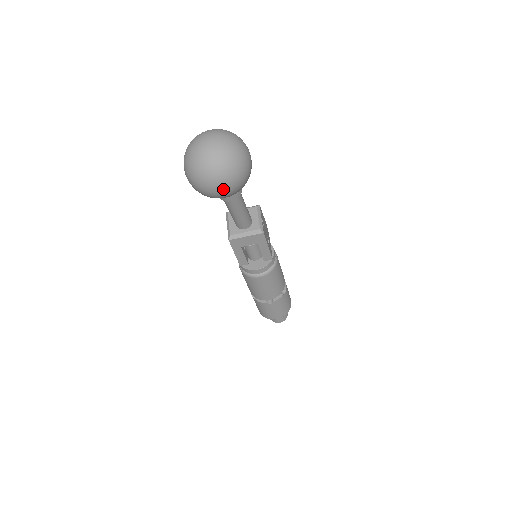
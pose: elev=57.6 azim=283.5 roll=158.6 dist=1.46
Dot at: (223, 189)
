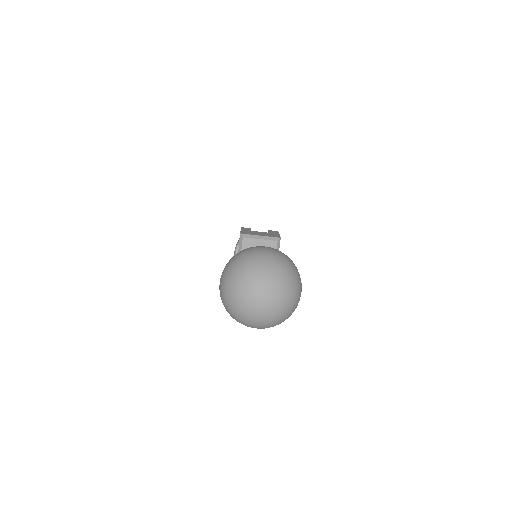
Dot at: occluded
